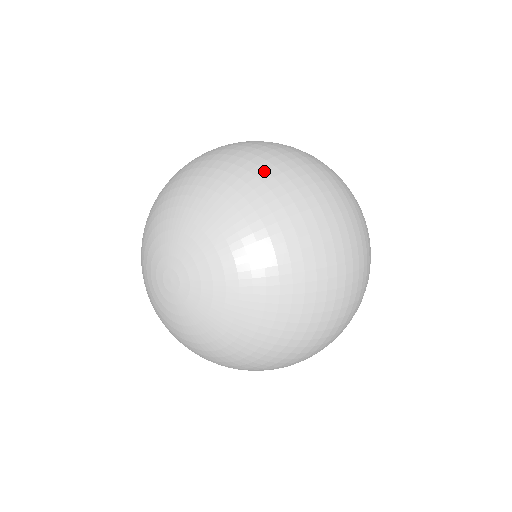
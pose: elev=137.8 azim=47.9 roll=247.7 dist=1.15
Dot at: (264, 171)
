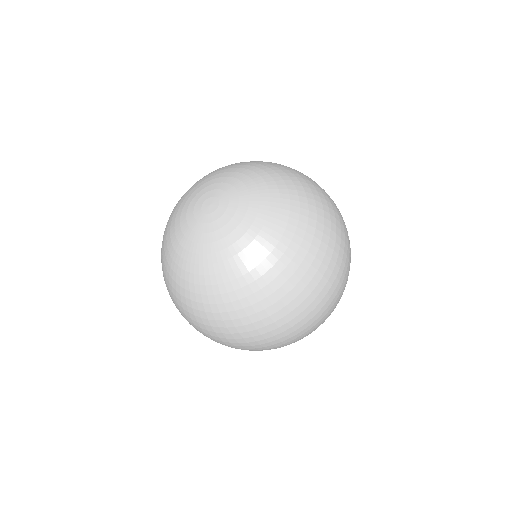
Dot at: occluded
